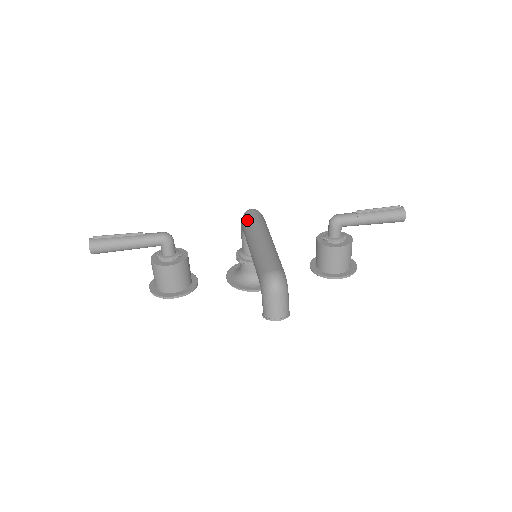
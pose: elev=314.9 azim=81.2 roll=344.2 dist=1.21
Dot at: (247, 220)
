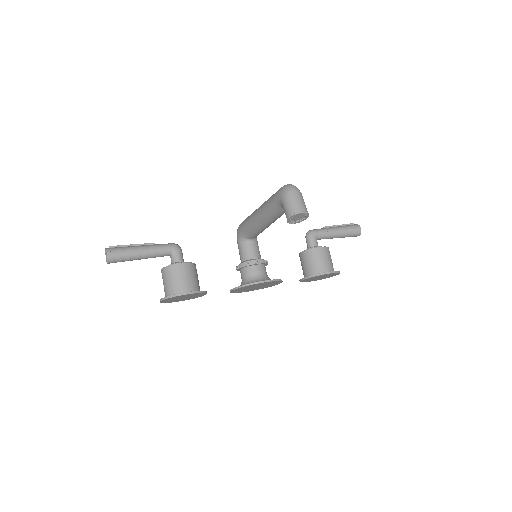
Dot at: (244, 220)
